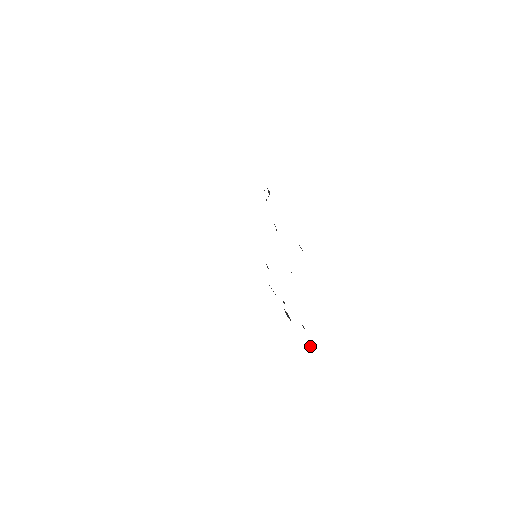
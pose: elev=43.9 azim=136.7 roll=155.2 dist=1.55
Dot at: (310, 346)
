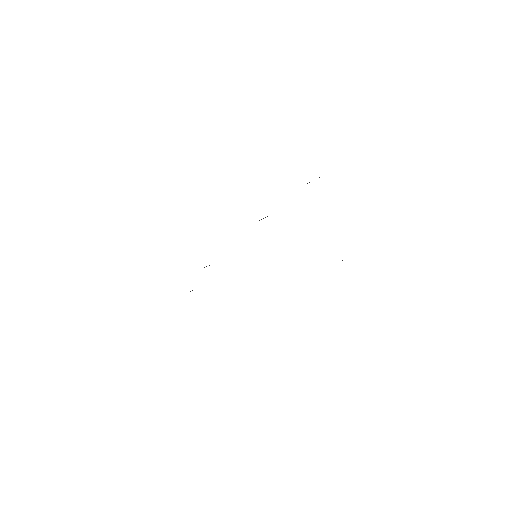
Dot at: occluded
